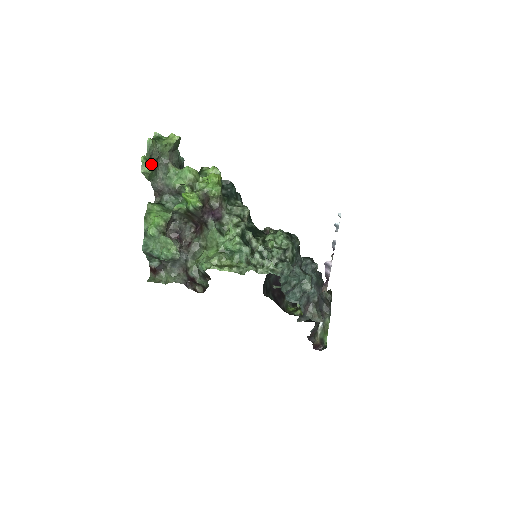
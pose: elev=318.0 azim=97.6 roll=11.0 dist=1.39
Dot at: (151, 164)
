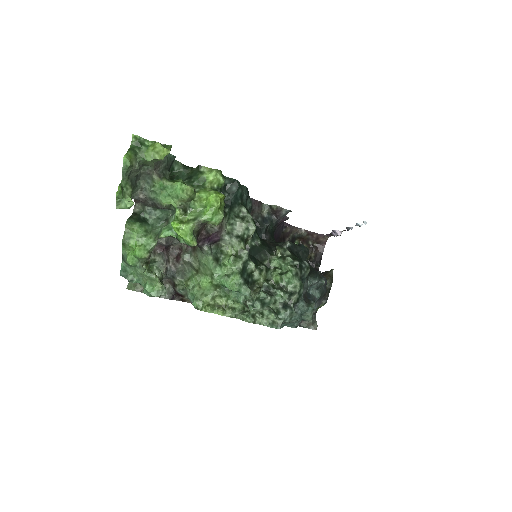
Dot at: (129, 191)
